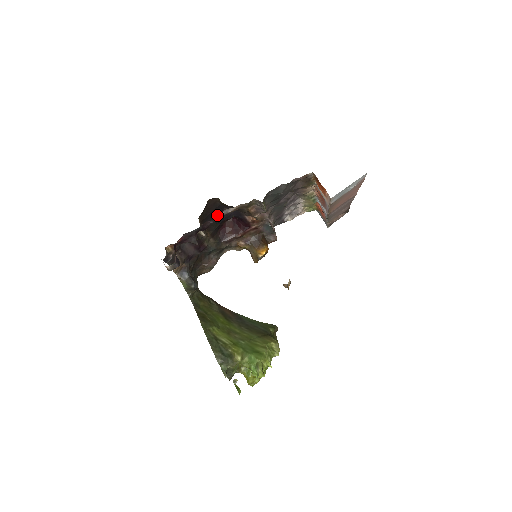
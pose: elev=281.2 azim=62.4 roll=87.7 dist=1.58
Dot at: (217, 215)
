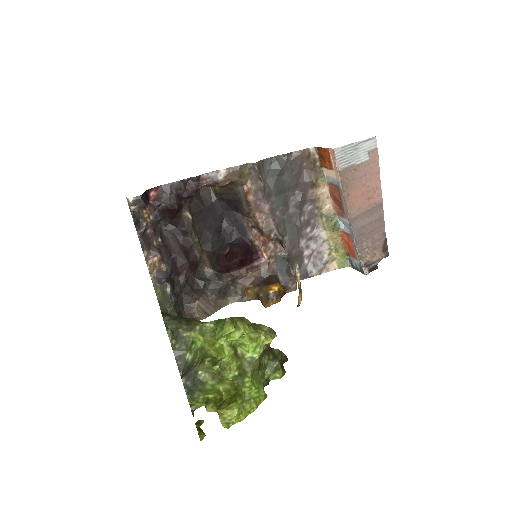
Dot at: (203, 176)
